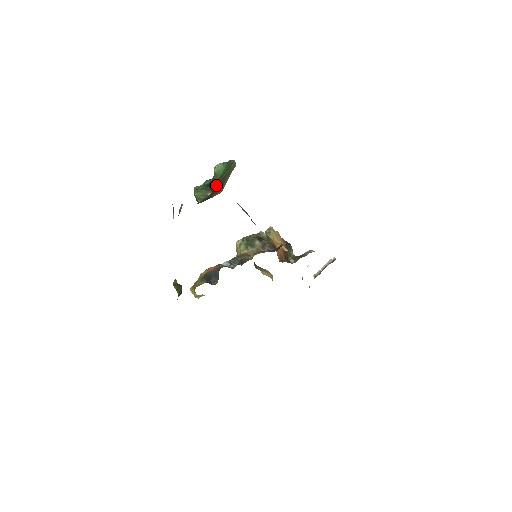
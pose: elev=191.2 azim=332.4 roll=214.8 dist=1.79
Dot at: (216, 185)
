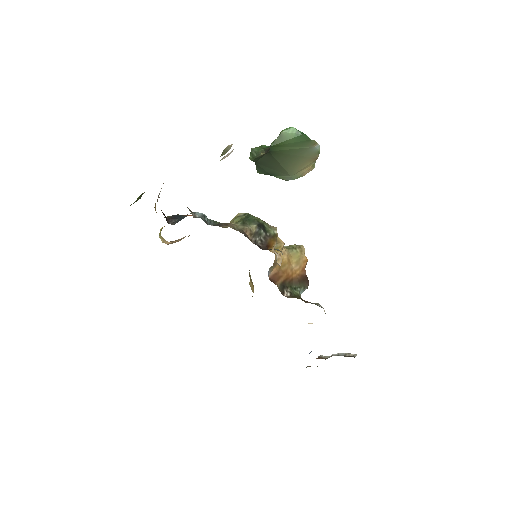
Dot at: (275, 149)
